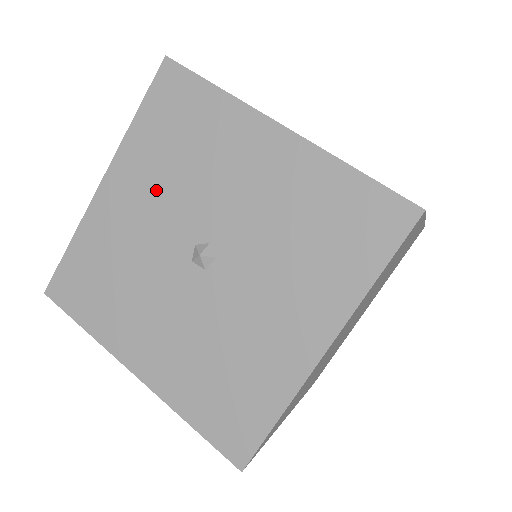
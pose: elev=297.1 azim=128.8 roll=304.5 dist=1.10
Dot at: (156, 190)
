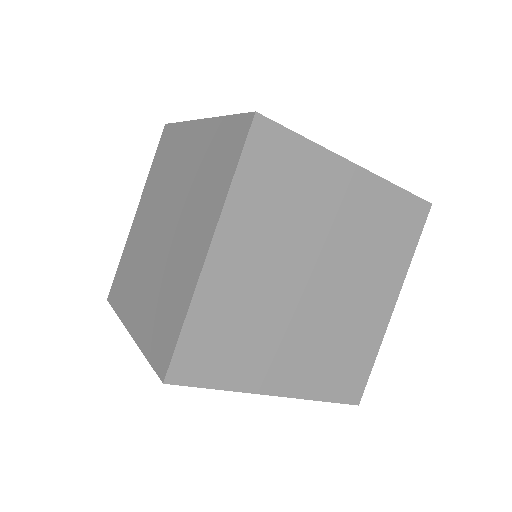
Dot at: occluded
